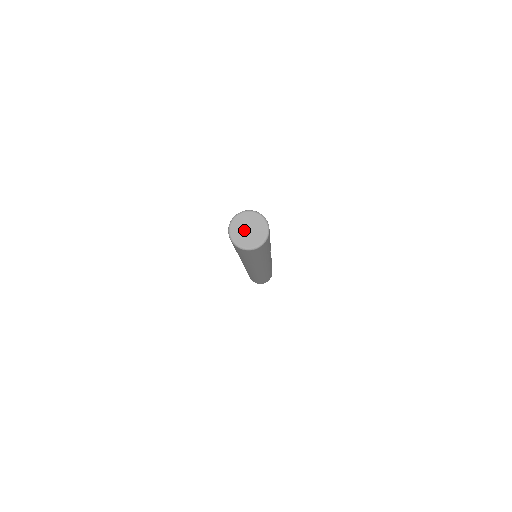
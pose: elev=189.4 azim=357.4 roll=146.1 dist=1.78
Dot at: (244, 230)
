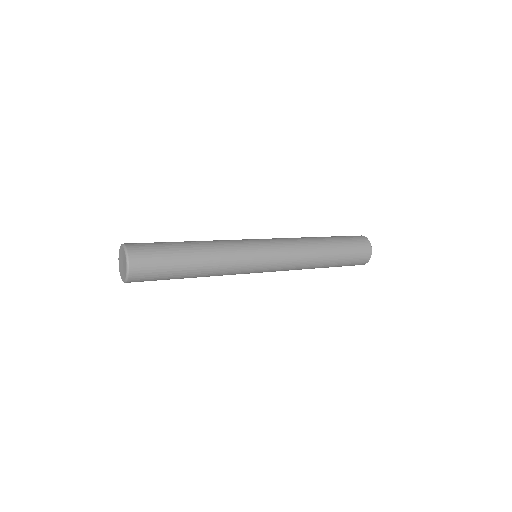
Dot at: (122, 264)
